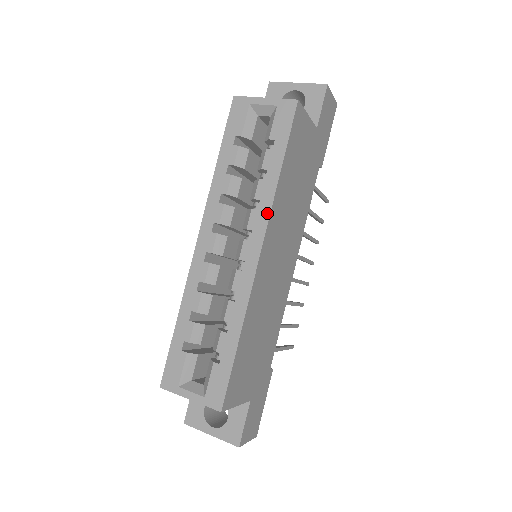
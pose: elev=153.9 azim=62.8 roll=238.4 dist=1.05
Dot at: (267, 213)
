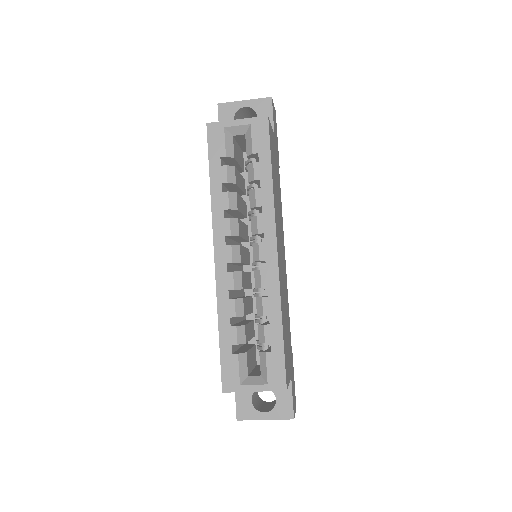
Dot at: (272, 215)
